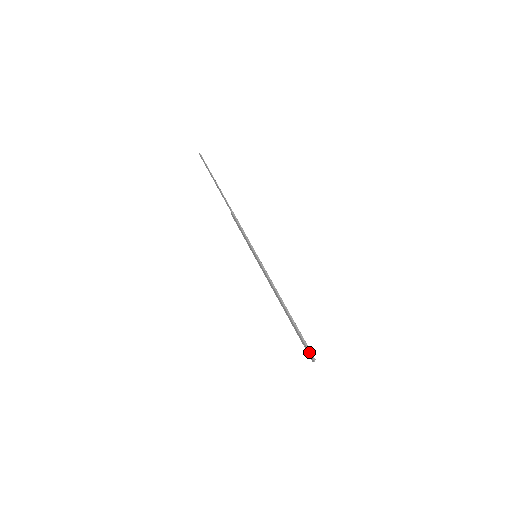
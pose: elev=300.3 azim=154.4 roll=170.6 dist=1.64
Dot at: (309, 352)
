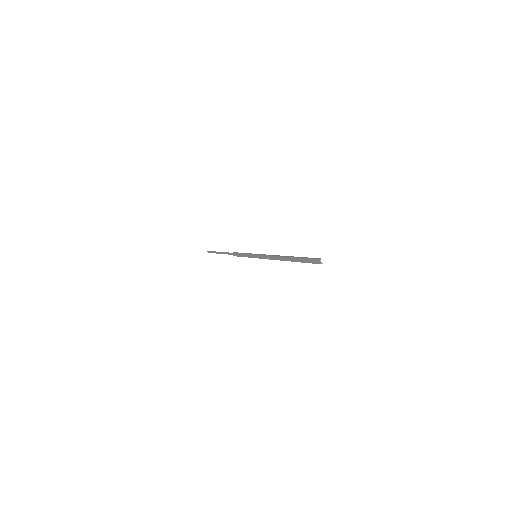
Dot at: (313, 259)
